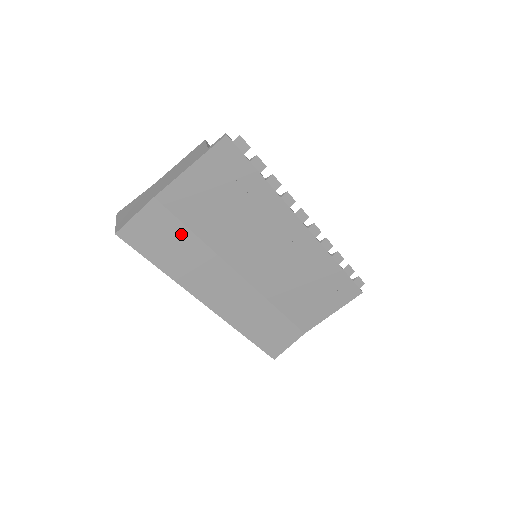
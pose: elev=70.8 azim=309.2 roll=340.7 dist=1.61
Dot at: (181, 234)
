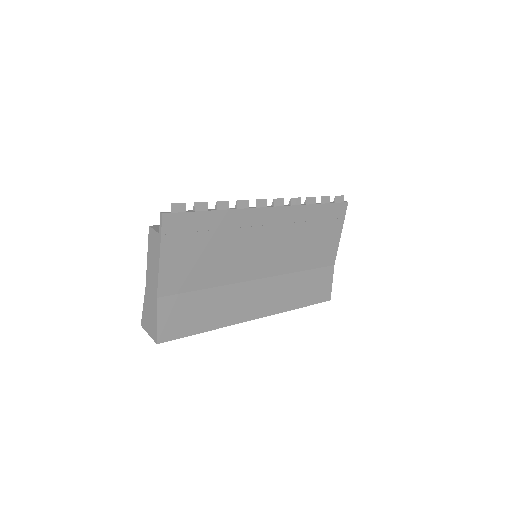
Dot at: (197, 299)
